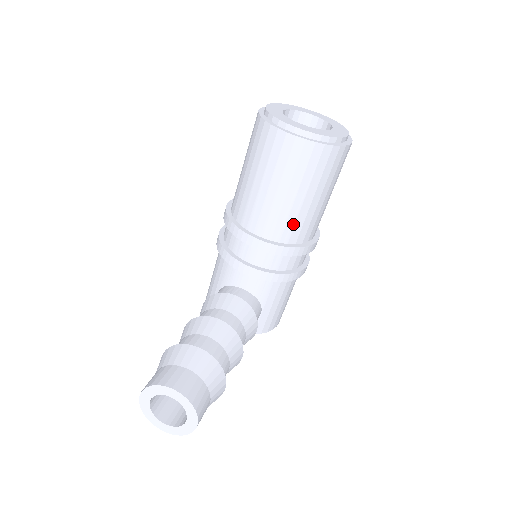
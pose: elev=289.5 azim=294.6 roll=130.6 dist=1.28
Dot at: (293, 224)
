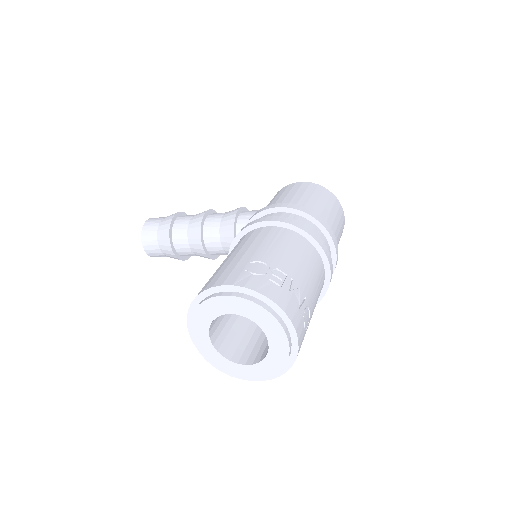
Dot at: occluded
